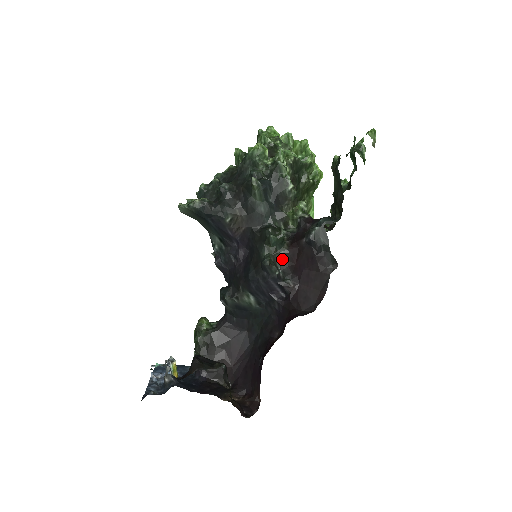
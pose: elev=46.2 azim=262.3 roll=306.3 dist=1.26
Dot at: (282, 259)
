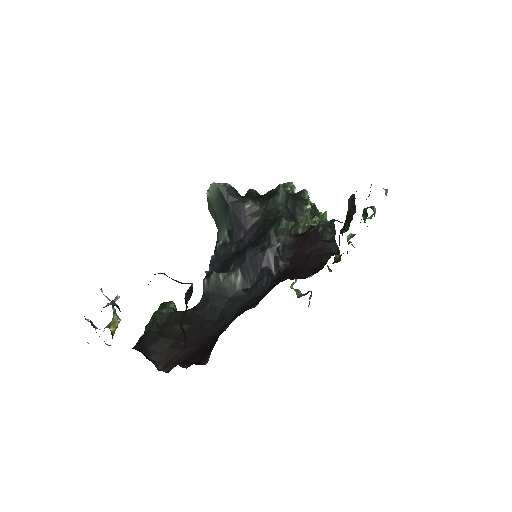
Dot at: (286, 243)
